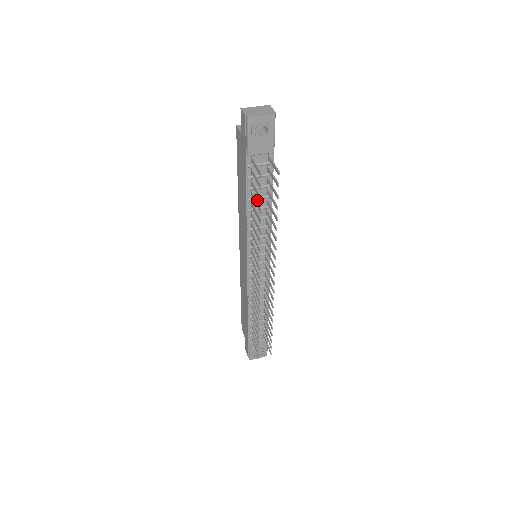
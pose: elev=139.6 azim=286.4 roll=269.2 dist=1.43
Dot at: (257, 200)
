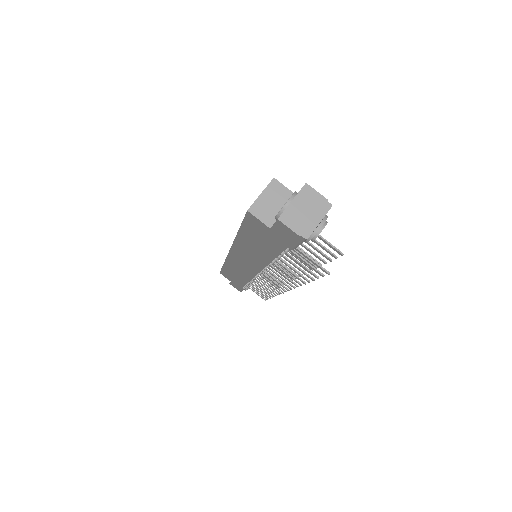
Dot at: occluded
